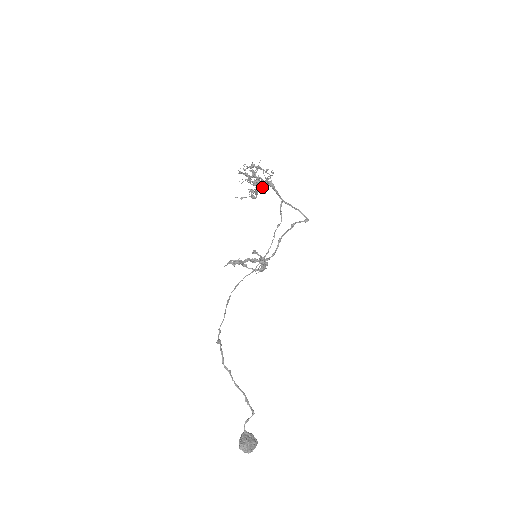
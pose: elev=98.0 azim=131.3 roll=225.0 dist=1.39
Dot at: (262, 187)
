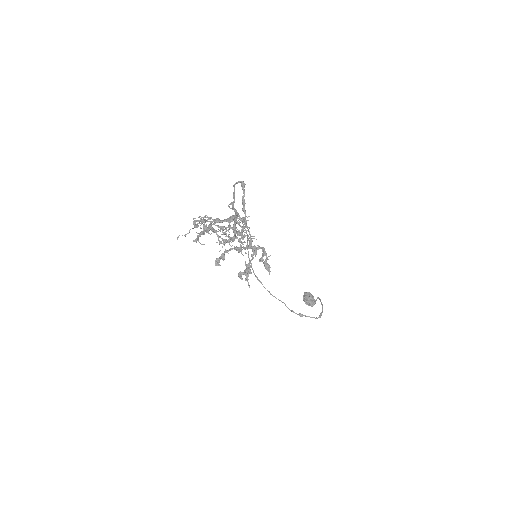
Dot at: (213, 220)
